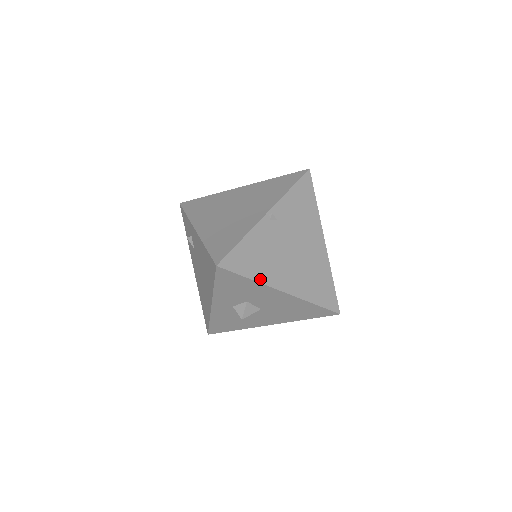
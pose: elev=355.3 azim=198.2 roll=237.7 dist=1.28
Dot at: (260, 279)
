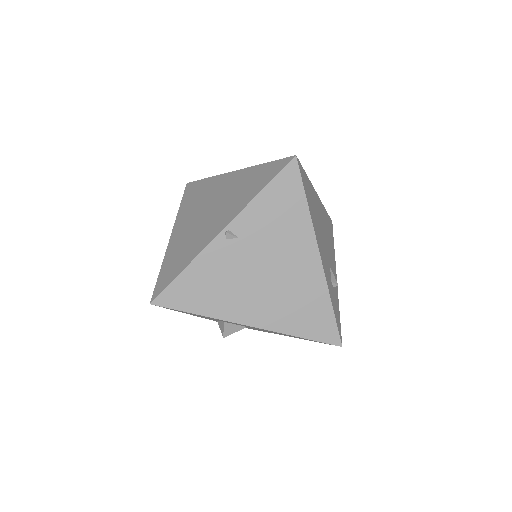
Dot at: (212, 313)
